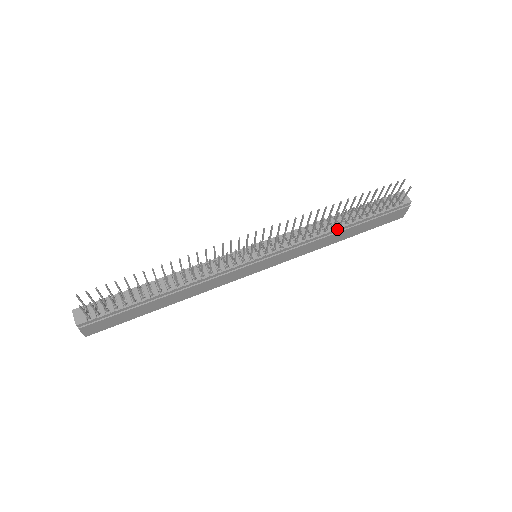
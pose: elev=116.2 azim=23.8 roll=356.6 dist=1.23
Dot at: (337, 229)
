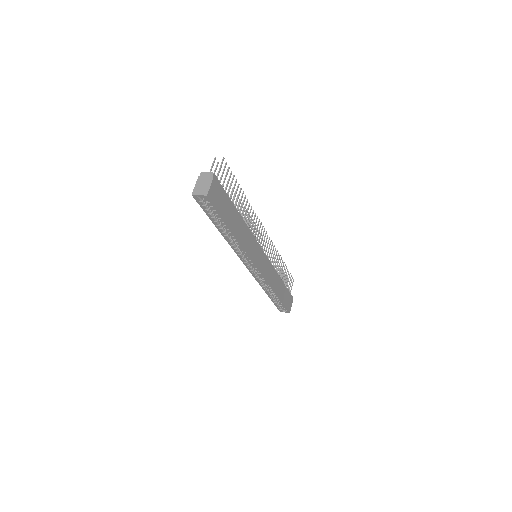
Dot at: (279, 276)
